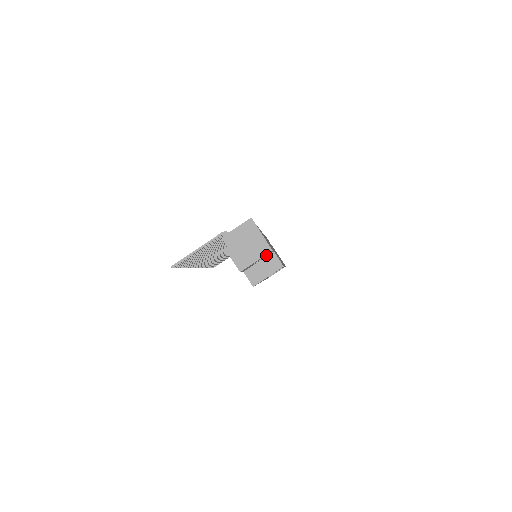
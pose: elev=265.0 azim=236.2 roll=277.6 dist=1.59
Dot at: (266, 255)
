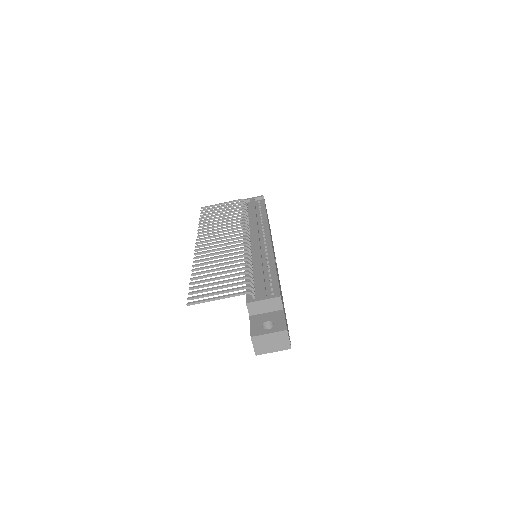
Dot at: occluded
